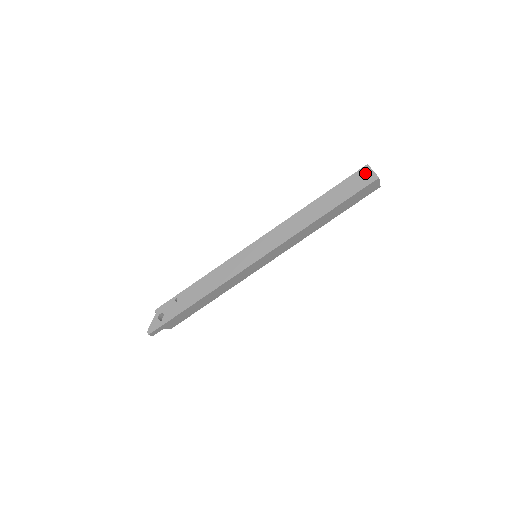
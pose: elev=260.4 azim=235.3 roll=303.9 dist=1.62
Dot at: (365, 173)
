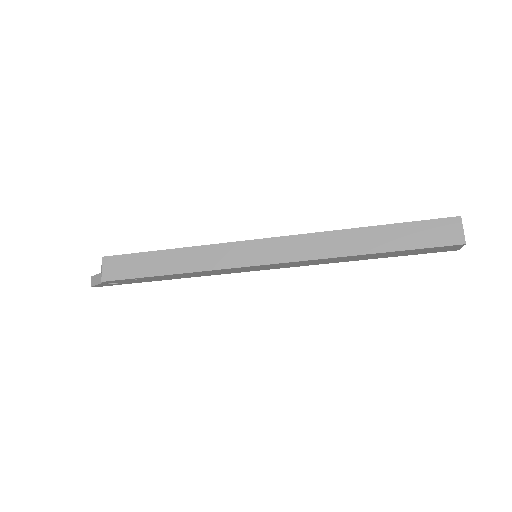
Dot at: (452, 248)
